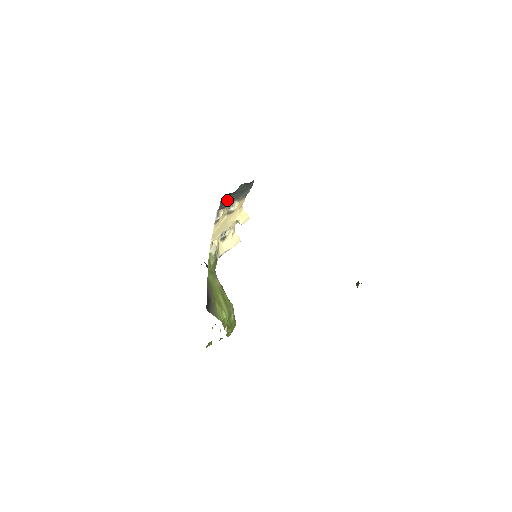
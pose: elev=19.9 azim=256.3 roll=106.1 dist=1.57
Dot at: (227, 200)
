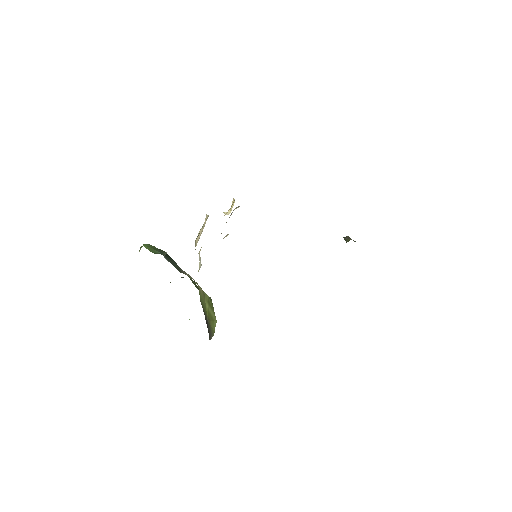
Dot at: occluded
